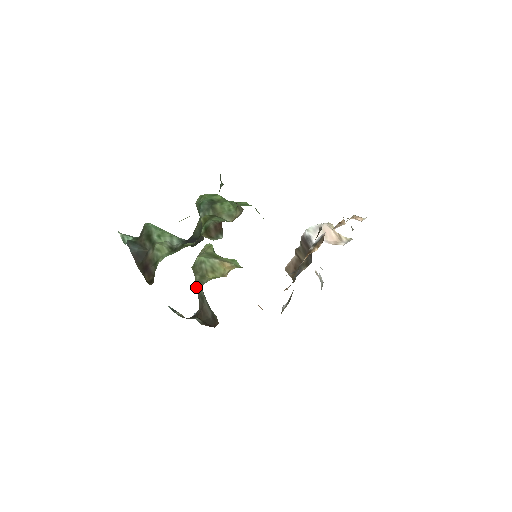
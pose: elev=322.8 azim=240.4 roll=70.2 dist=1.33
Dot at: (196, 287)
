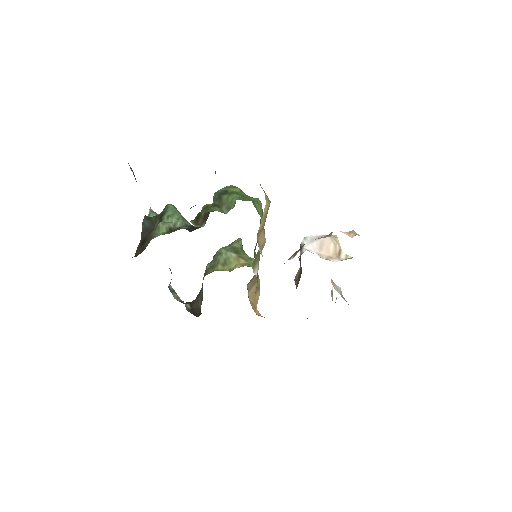
Dot at: (204, 275)
